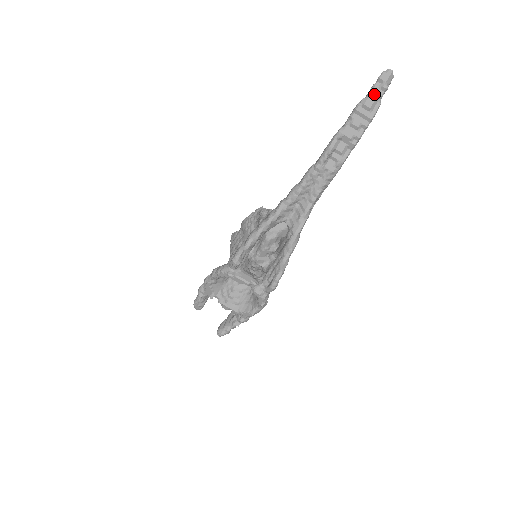
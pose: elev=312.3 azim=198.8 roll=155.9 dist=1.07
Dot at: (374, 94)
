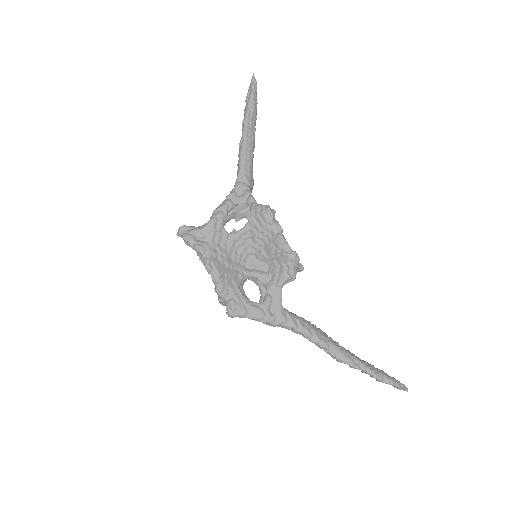
Dot at: occluded
